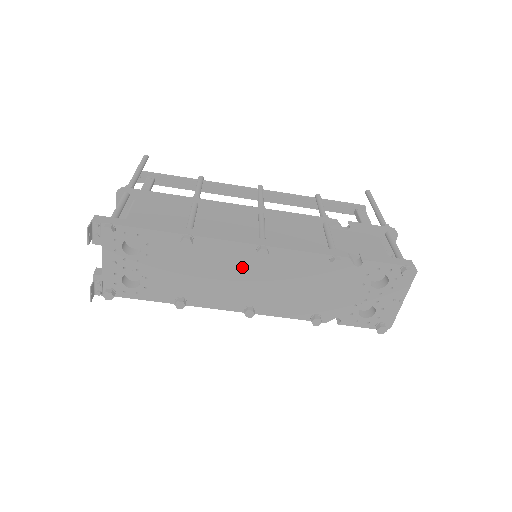
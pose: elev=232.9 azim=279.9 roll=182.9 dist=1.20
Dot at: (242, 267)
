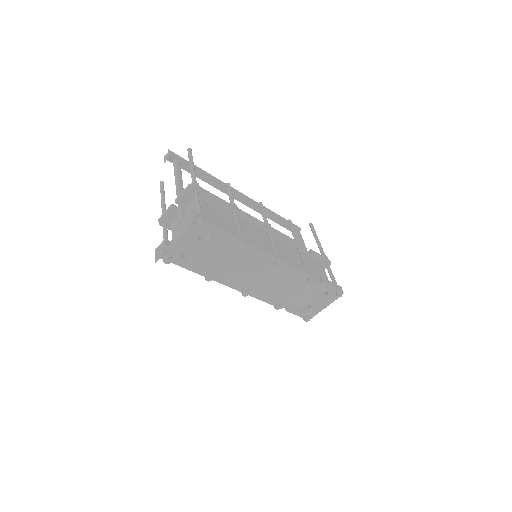
Dot at: (260, 267)
